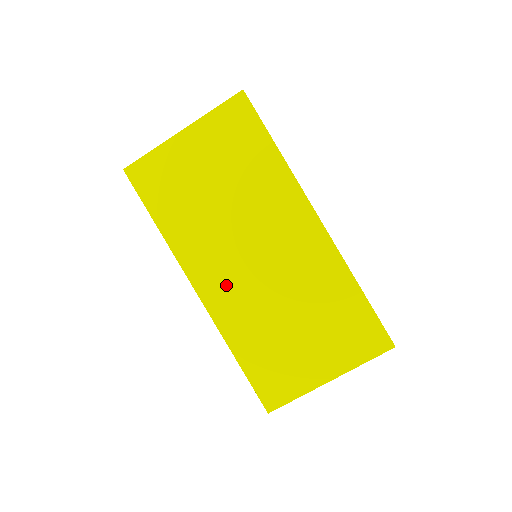
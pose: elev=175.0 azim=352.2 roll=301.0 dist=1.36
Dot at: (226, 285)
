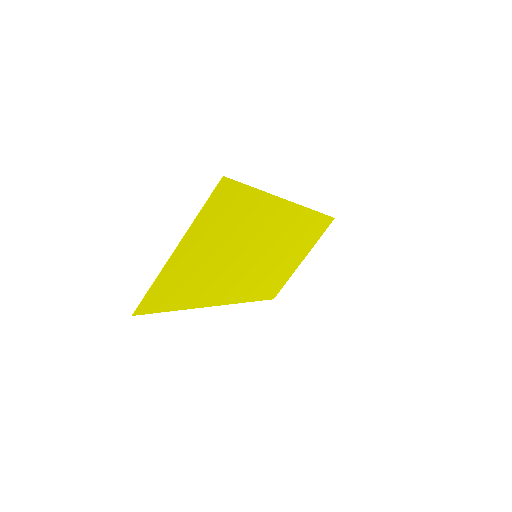
Dot at: (240, 285)
